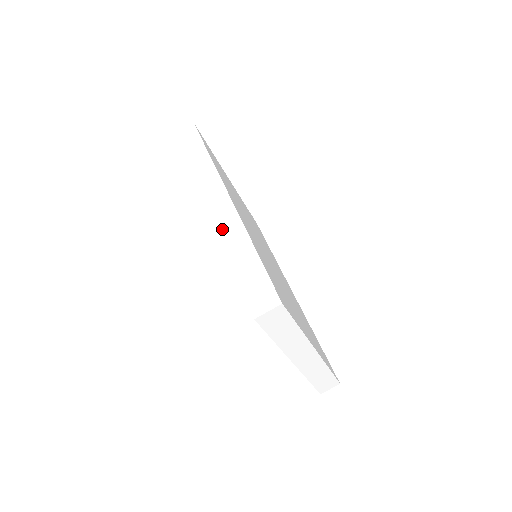
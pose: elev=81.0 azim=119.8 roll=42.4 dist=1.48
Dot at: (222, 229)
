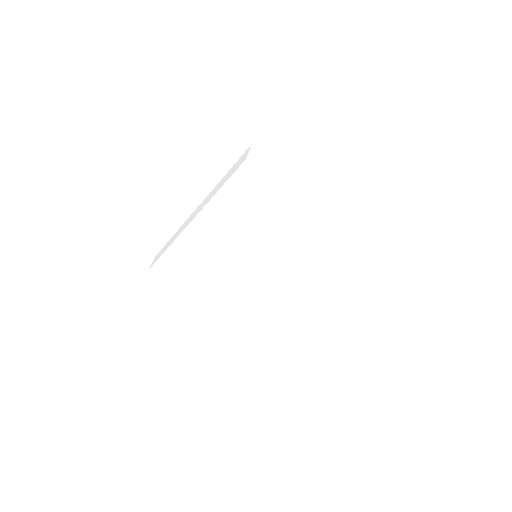
Dot at: (203, 206)
